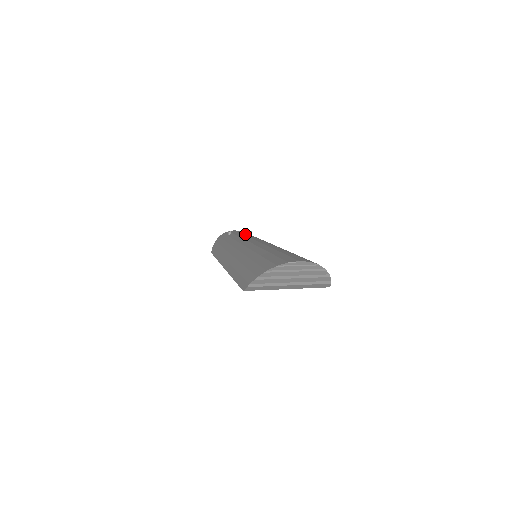
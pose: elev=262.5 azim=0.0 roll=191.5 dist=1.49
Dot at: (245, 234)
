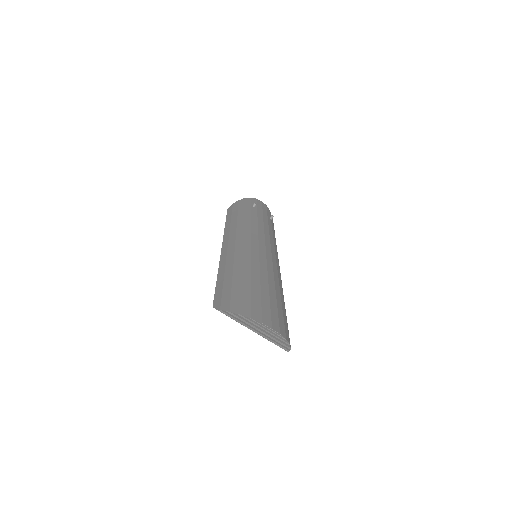
Dot at: (265, 219)
